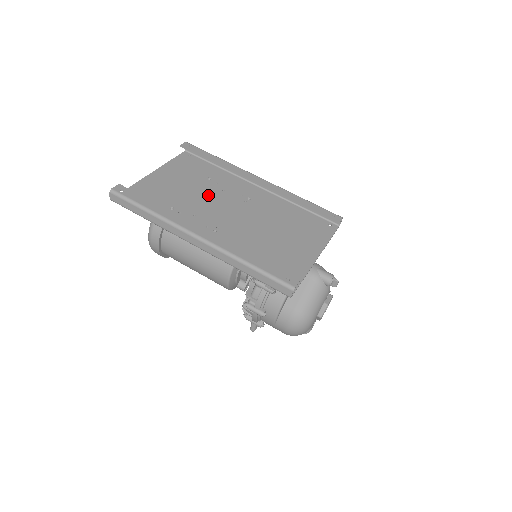
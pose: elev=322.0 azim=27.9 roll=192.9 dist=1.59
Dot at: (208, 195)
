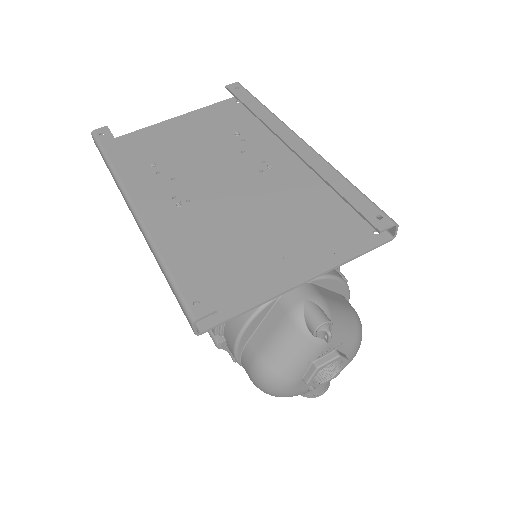
Dot at: (215, 155)
